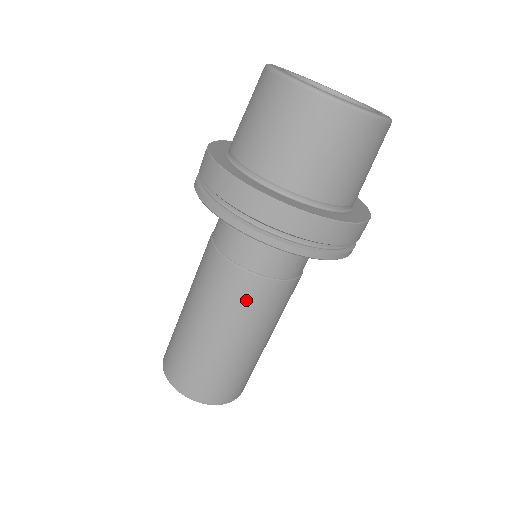
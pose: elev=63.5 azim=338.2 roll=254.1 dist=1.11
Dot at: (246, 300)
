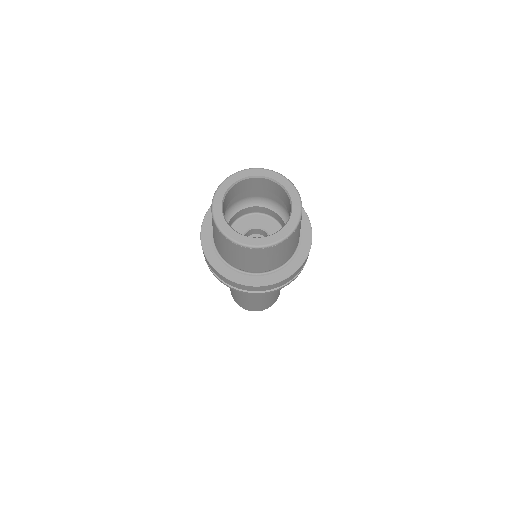
Dot at: occluded
